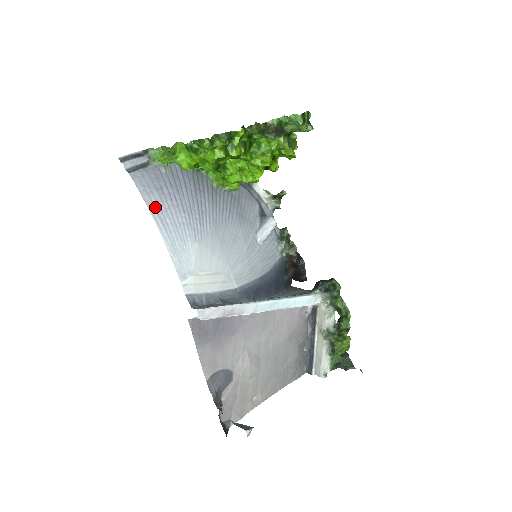
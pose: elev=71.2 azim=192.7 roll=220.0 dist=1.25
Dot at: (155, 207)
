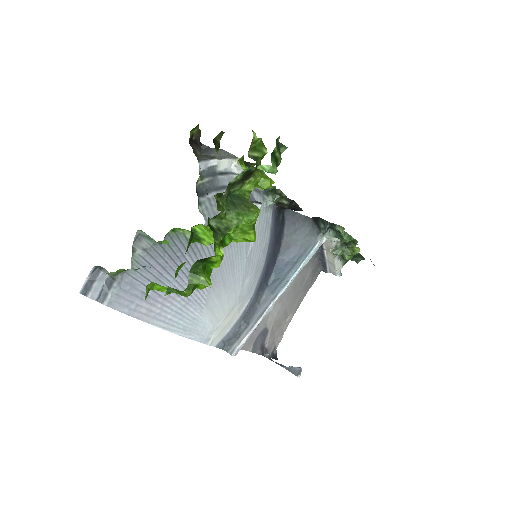
Dot at: (150, 316)
